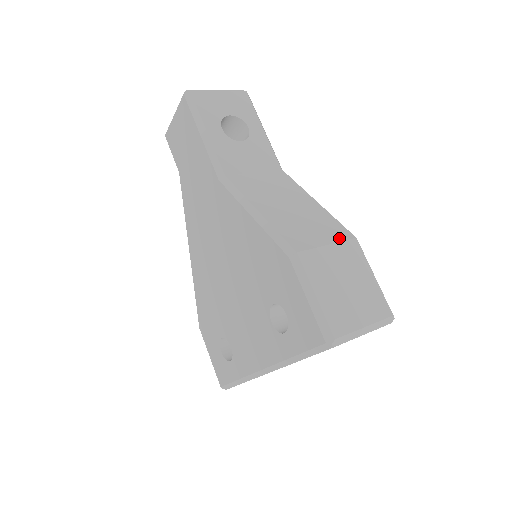
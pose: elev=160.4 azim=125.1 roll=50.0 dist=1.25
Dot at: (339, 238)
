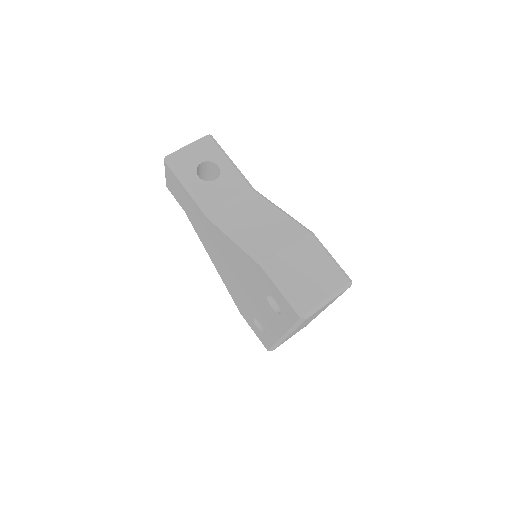
Dot at: (296, 238)
